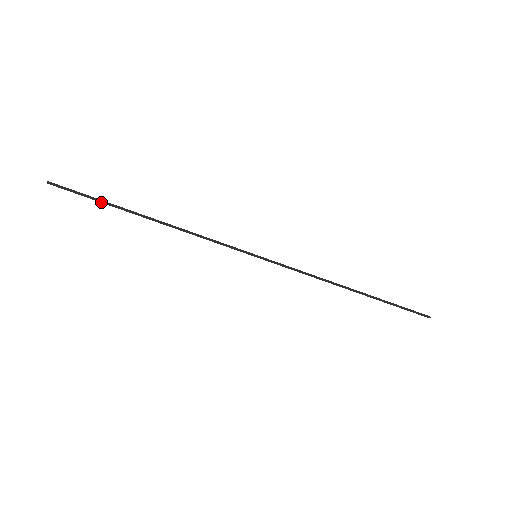
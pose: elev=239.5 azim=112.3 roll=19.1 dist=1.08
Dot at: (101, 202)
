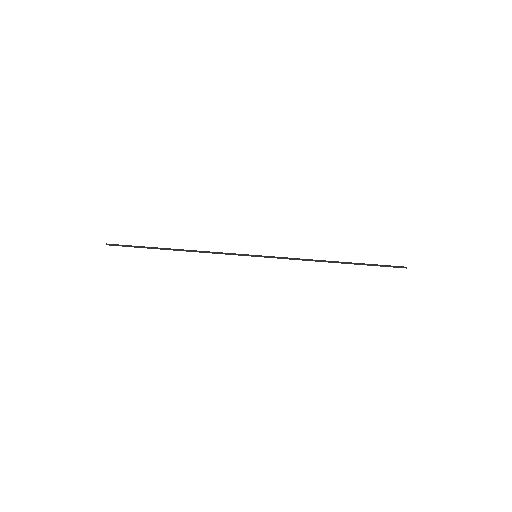
Dot at: occluded
